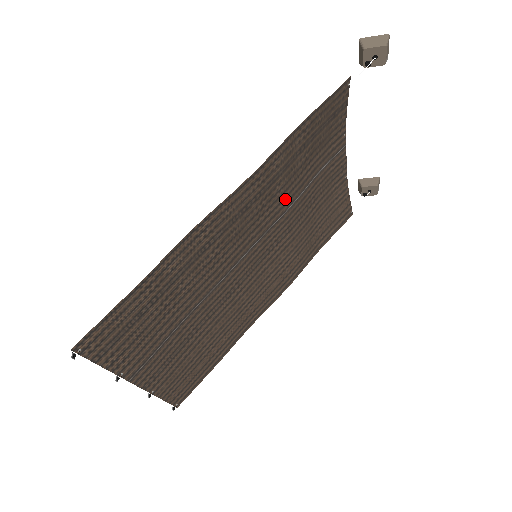
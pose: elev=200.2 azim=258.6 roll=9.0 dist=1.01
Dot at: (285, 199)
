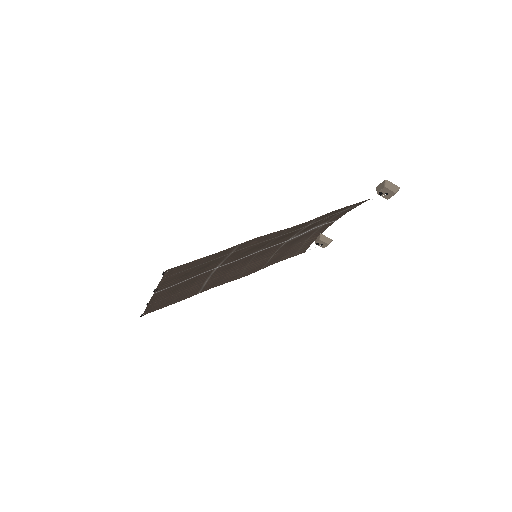
Dot at: occluded
